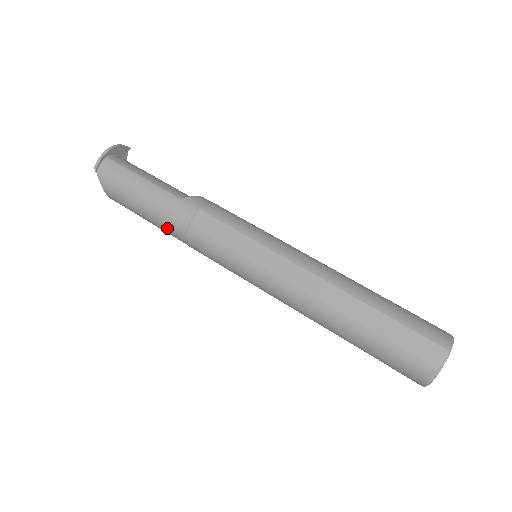
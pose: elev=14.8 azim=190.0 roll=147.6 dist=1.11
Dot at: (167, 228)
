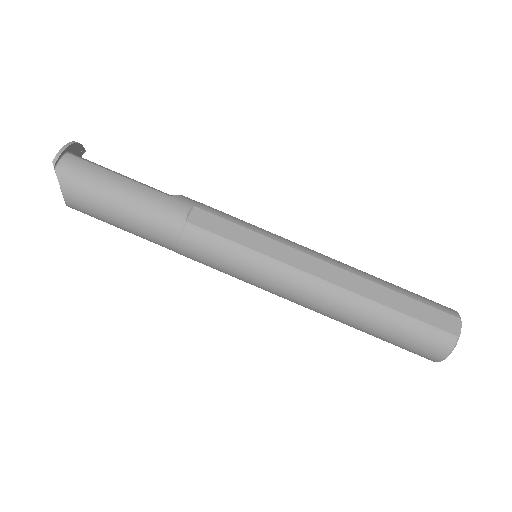
Dot at: (153, 229)
